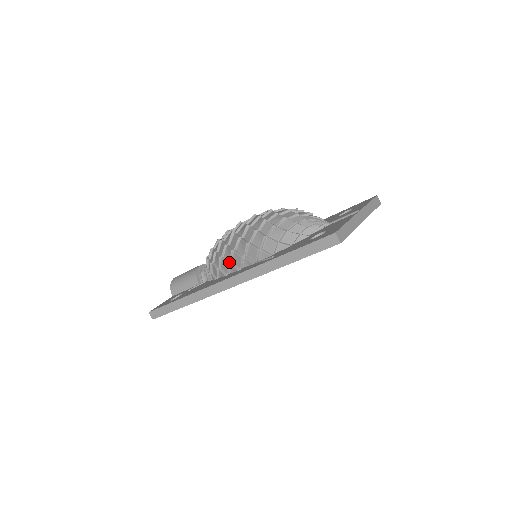
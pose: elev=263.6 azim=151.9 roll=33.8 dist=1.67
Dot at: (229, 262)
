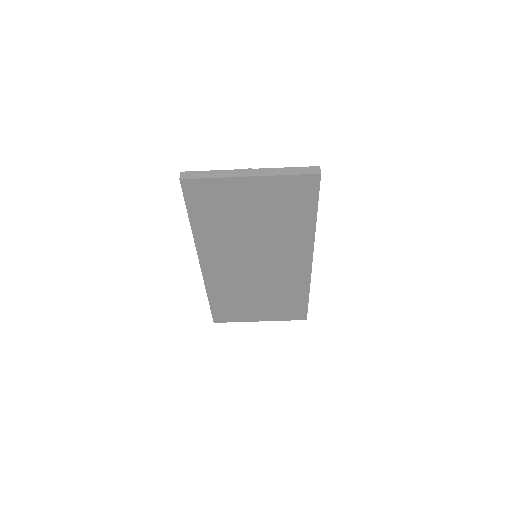
Dot at: occluded
